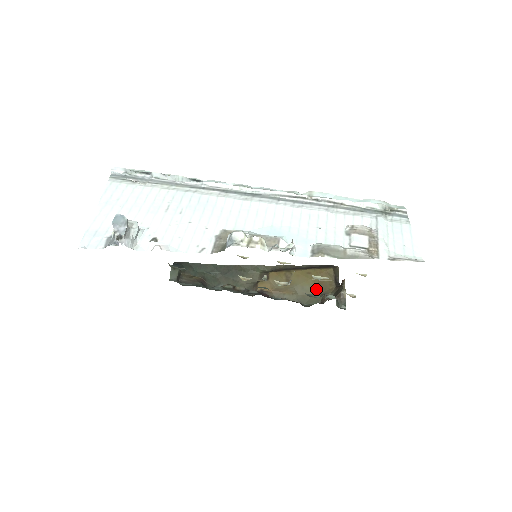
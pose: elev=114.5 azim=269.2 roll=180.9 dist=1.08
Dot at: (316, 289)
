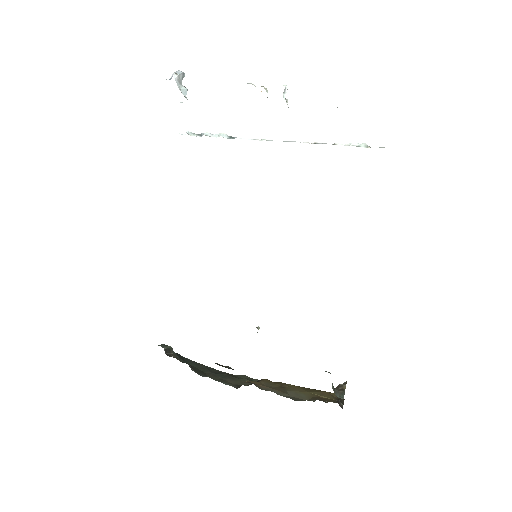
Dot at: (312, 398)
